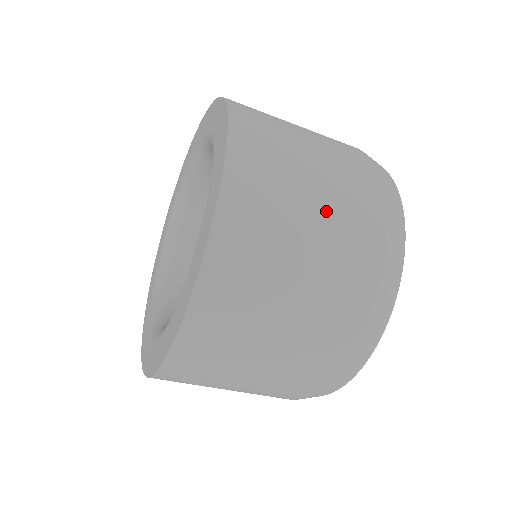
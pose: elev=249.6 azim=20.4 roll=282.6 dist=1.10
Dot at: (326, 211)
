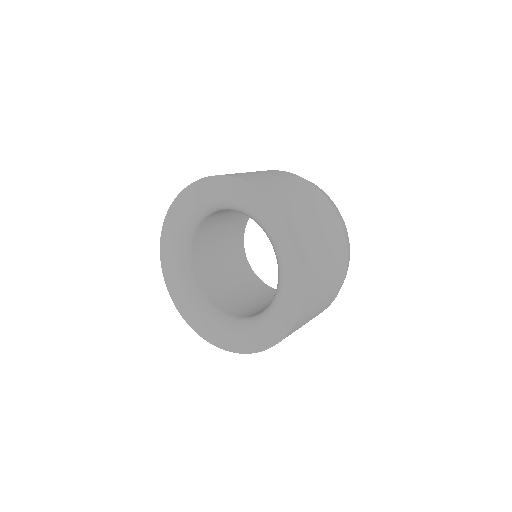
Dot at: (280, 177)
